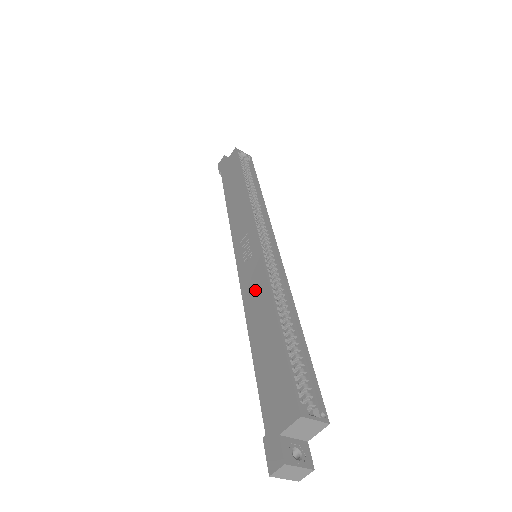
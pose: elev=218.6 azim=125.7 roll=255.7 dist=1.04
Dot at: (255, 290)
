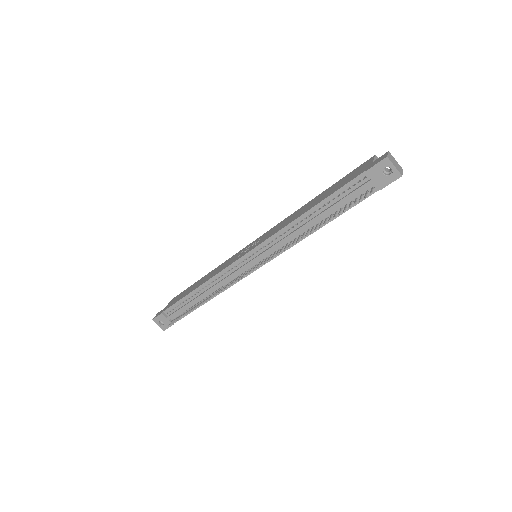
Dot at: (282, 224)
